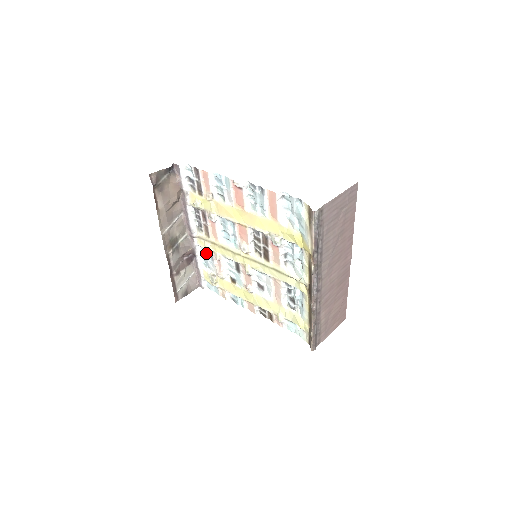
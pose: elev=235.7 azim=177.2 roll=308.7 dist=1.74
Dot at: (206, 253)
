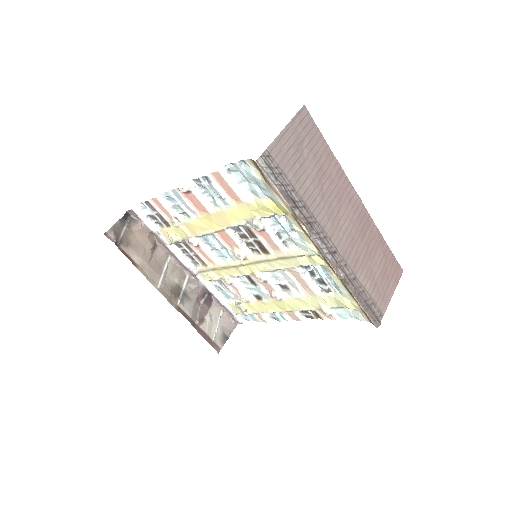
Dot at: (217, 284)
